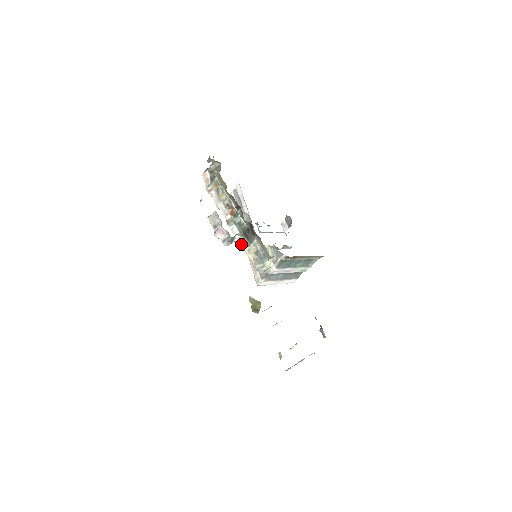
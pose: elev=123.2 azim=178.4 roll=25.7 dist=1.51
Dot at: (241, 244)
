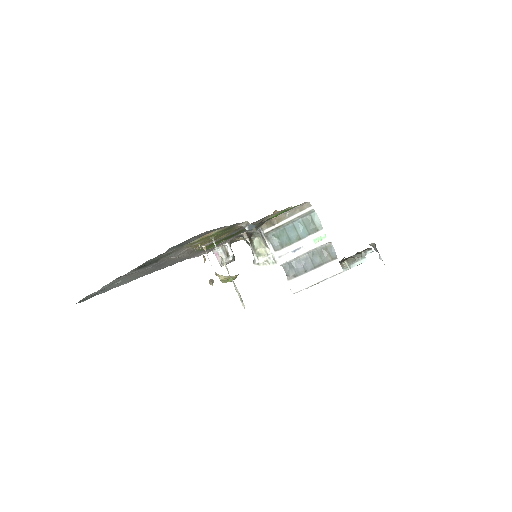
Dot at: occluded
